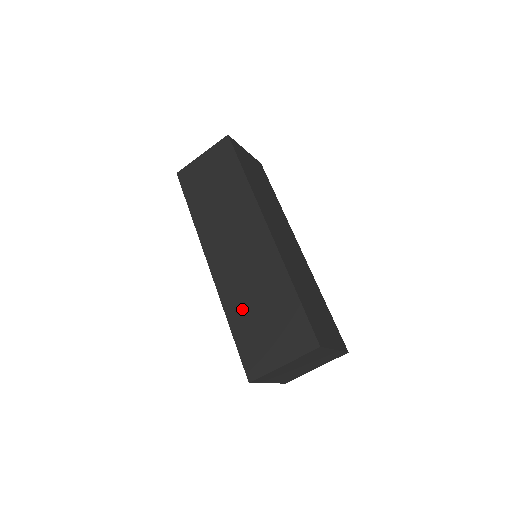
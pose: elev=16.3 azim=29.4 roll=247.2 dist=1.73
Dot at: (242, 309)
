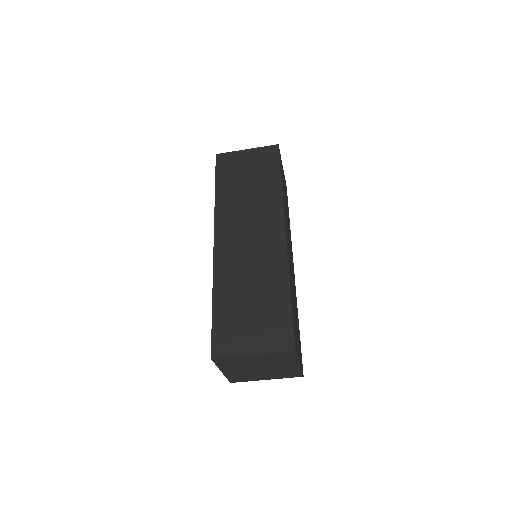
Dot at: (232, 291)
